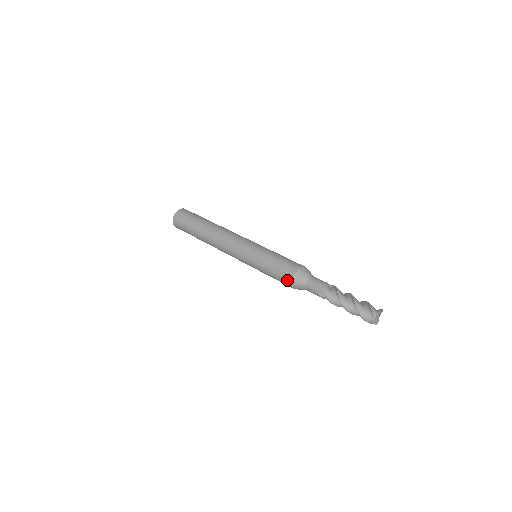
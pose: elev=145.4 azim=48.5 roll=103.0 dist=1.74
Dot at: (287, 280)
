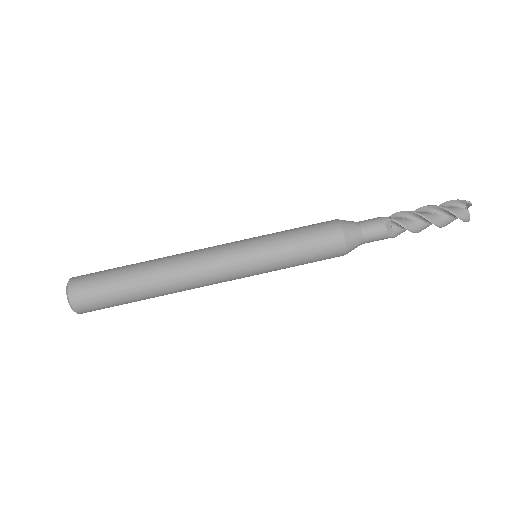
Dot at: occluded
